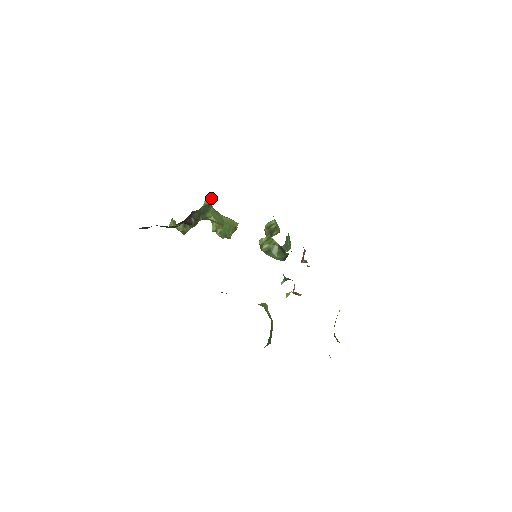
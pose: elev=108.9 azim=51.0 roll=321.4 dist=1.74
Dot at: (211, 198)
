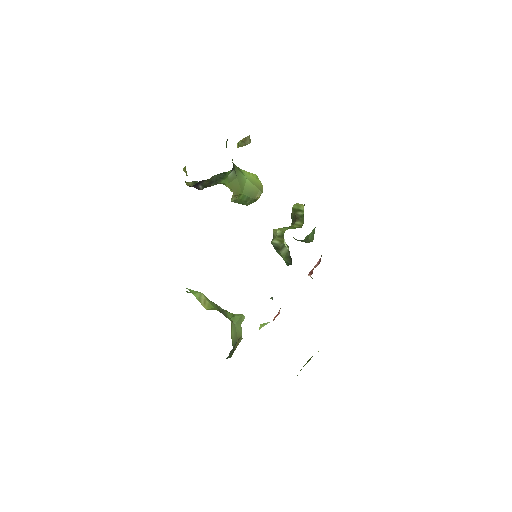
Dot at: (249, 139)
